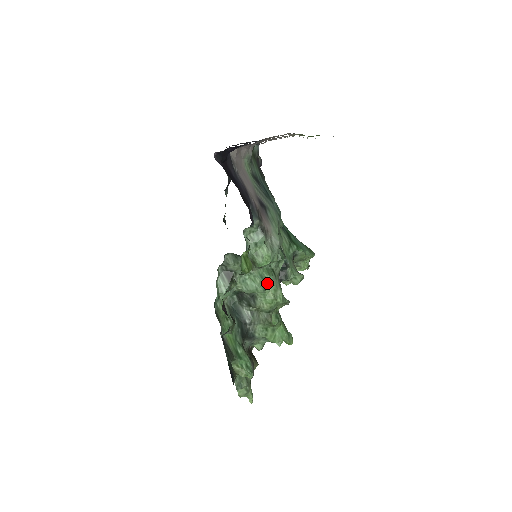
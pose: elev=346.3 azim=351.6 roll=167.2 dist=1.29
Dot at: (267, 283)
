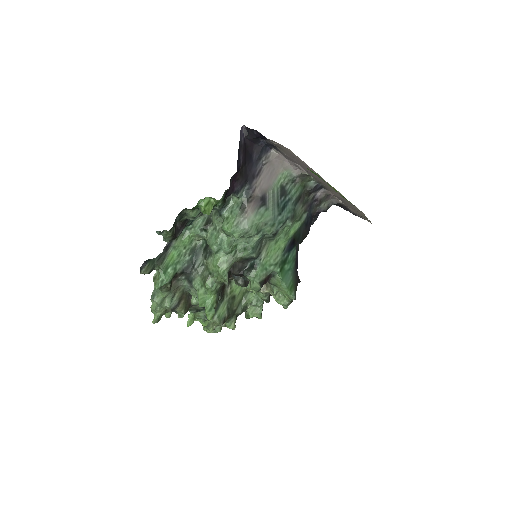
Dot at: (223, 250)
